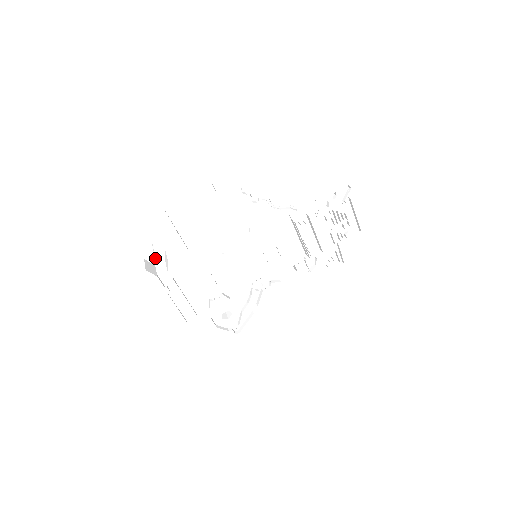
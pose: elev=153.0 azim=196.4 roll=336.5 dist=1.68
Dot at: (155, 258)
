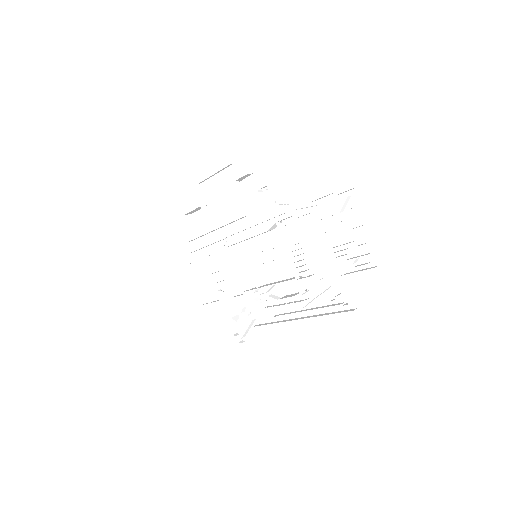
Dot at: (199, 232)
